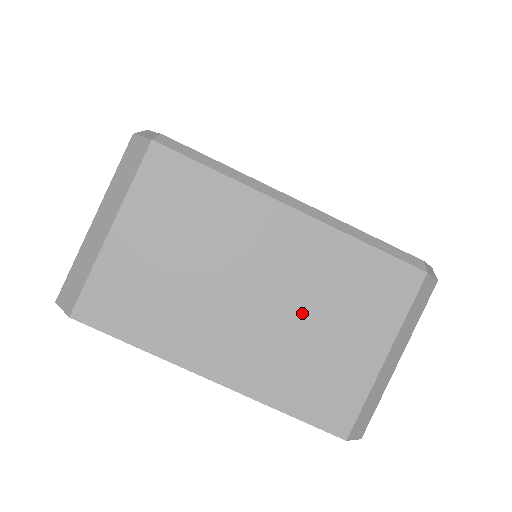
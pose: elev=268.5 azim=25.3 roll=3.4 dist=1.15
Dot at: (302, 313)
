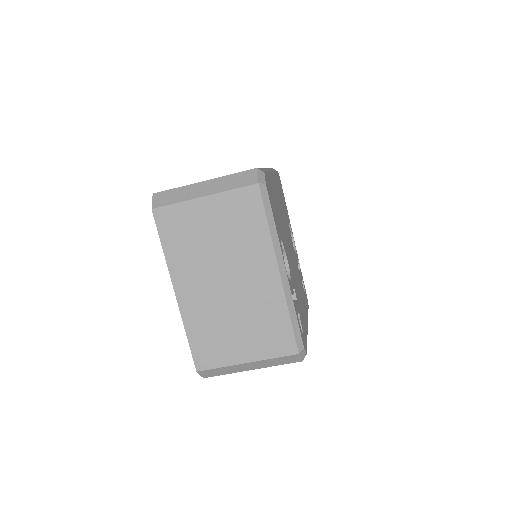
Dot at: occluded
